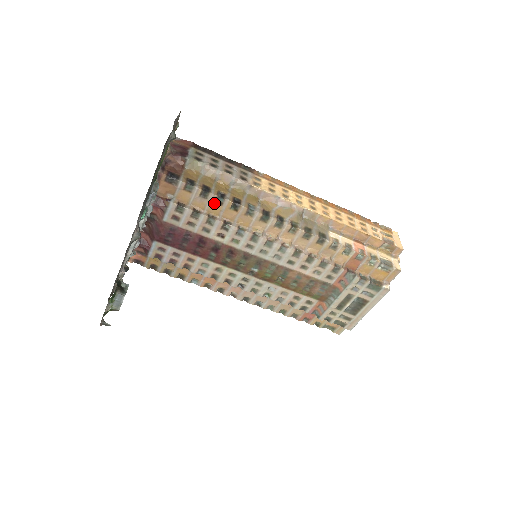
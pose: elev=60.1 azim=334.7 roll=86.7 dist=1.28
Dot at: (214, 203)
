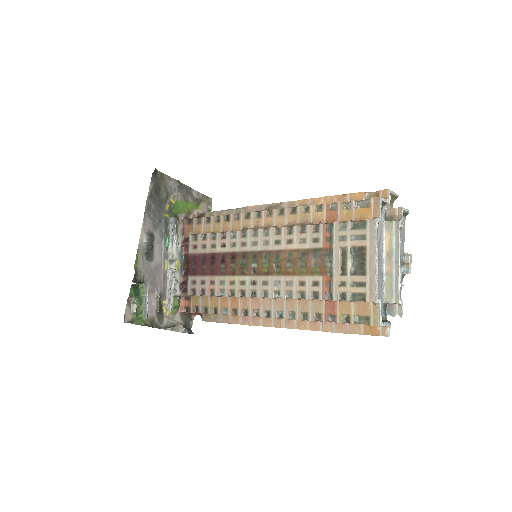
Dot at: (215, 223)
